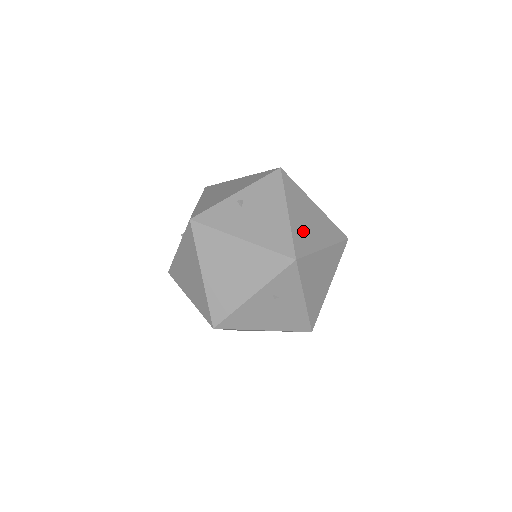
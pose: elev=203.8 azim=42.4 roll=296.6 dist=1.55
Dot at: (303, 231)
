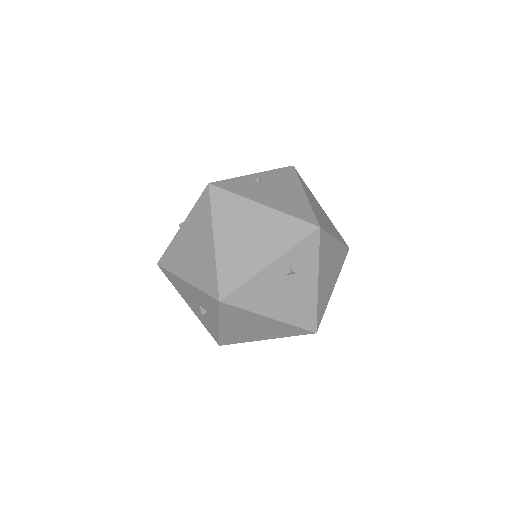
Dot at: (319, 215)
